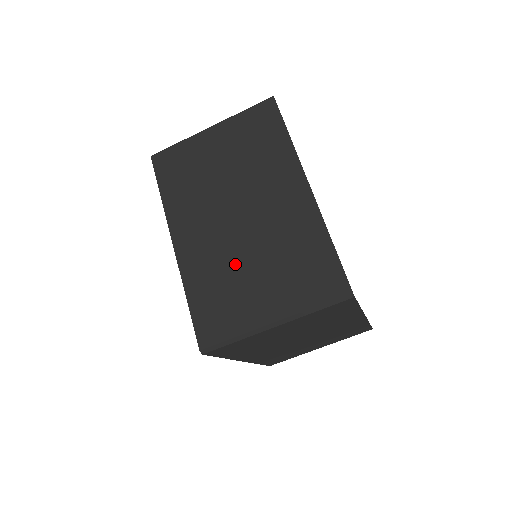
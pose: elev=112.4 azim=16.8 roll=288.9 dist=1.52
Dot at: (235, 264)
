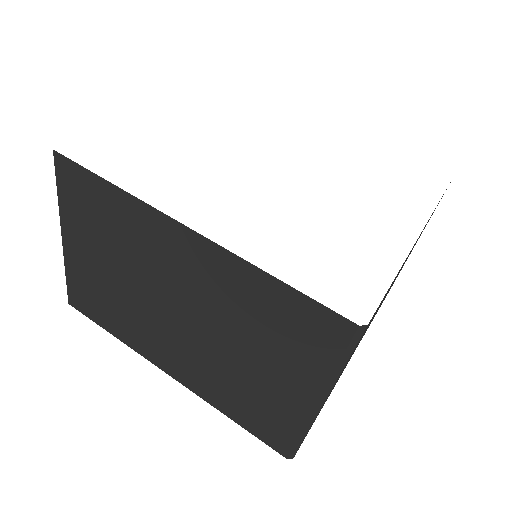
Dot at: (225, 363)
